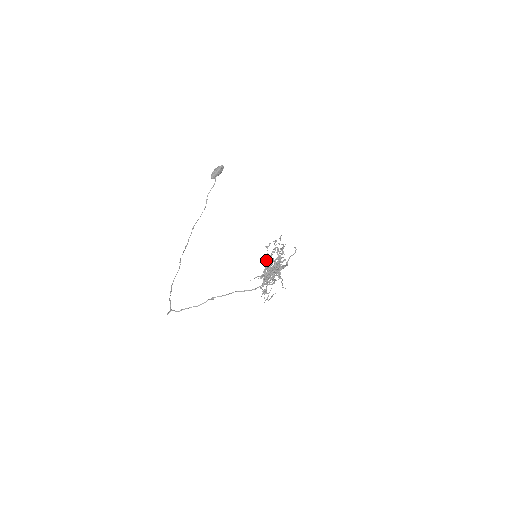
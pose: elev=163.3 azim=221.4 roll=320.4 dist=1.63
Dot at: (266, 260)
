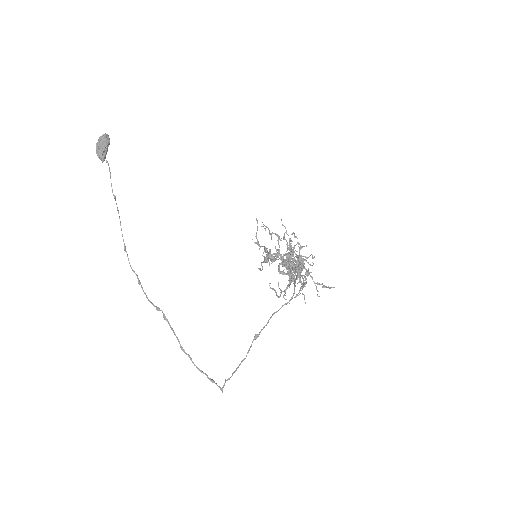
Dot at: (301, 262)
